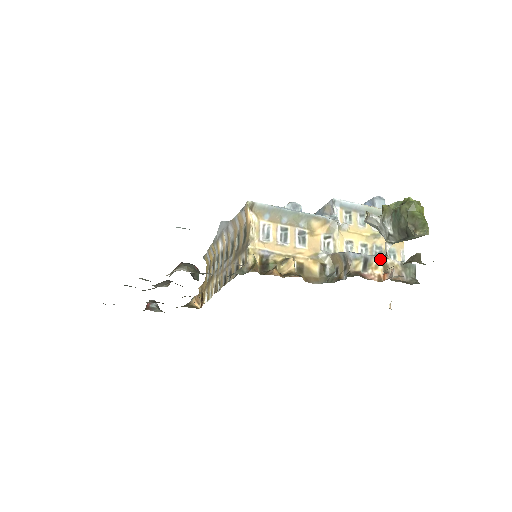
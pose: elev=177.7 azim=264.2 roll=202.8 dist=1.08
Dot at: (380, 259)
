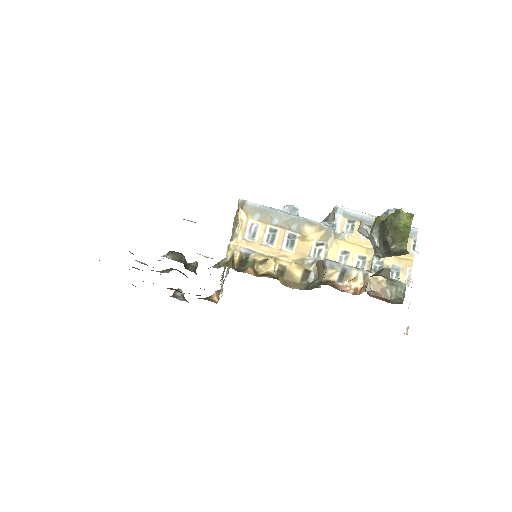
Dot at: (361, 271)
